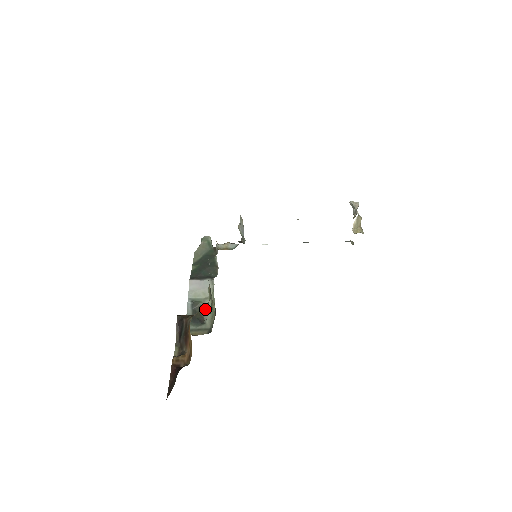
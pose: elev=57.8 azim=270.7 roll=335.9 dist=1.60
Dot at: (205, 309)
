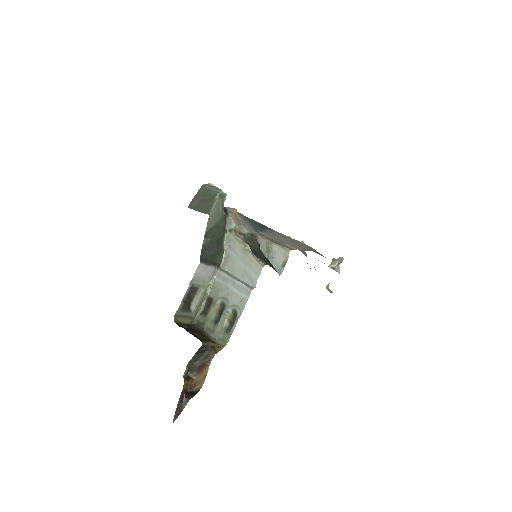
Dot at: (197, 296)
